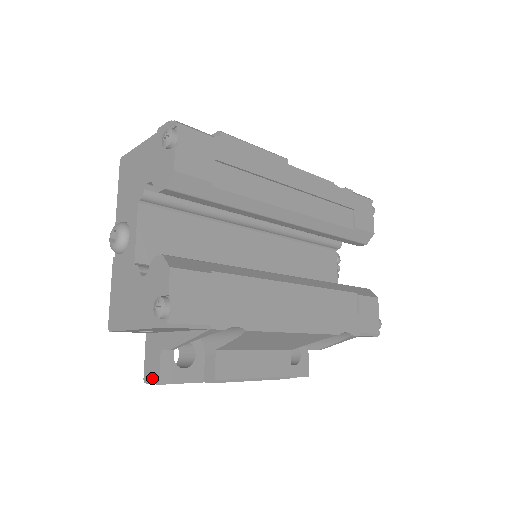
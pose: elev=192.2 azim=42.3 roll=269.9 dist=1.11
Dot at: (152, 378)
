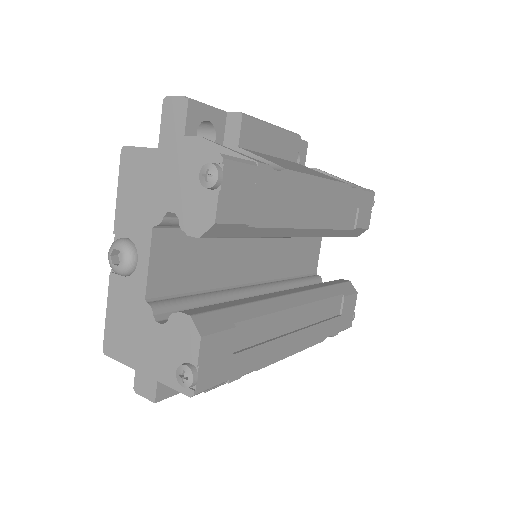
Dot at: (146, 393)
